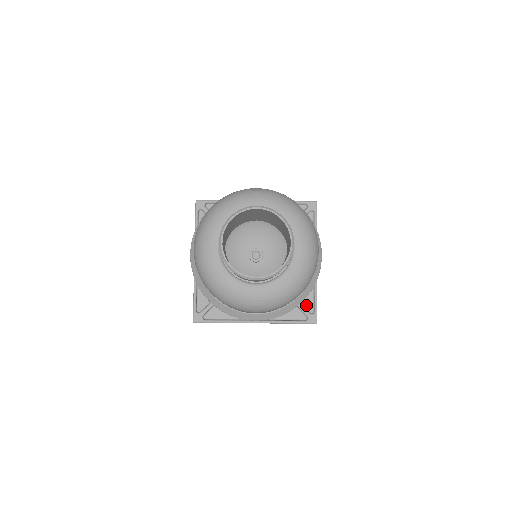
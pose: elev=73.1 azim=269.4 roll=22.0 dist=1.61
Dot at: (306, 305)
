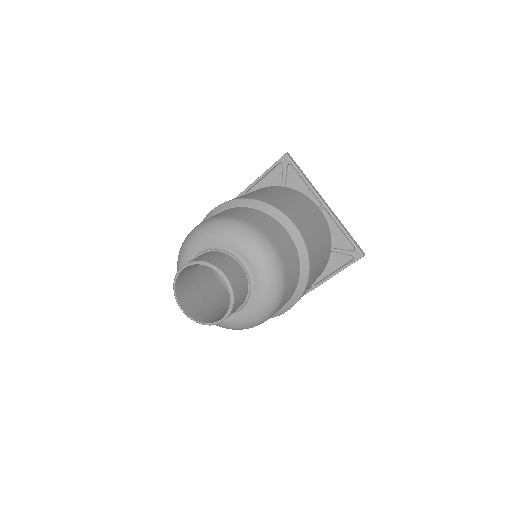
Dot at: (344, 246)
